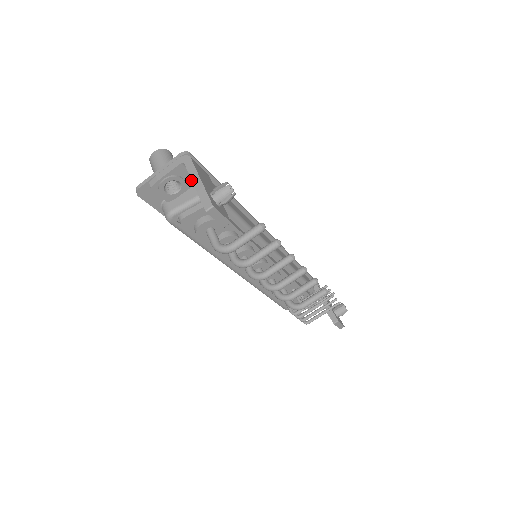
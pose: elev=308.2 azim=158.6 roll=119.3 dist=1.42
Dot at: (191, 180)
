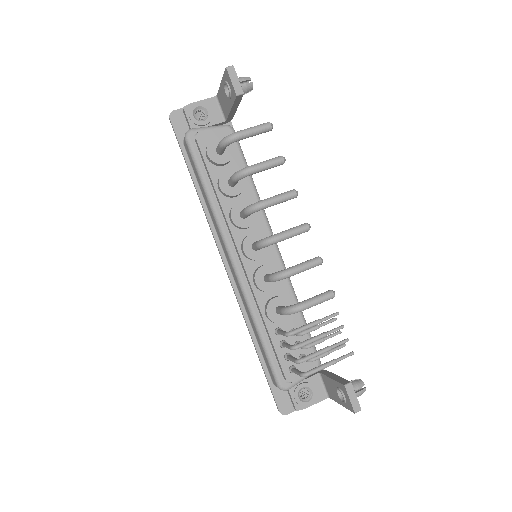
Dot at: (217, 118)
